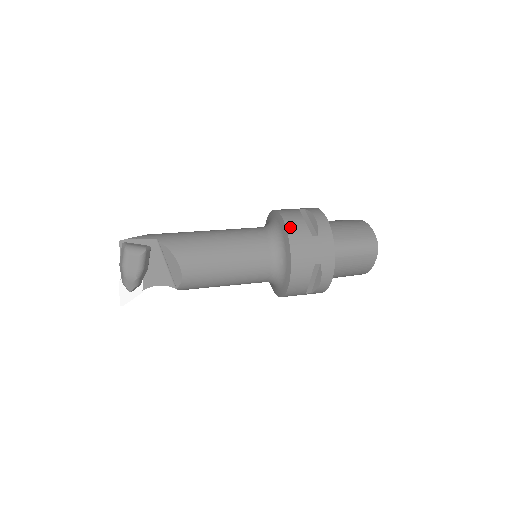
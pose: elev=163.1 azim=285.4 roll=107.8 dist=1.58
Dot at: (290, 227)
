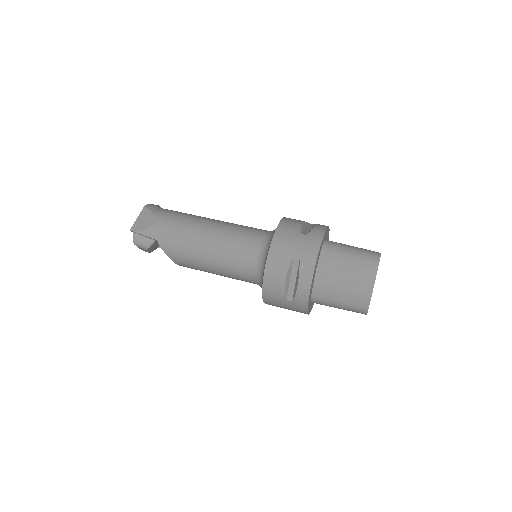
Dot at: (266, 286)
